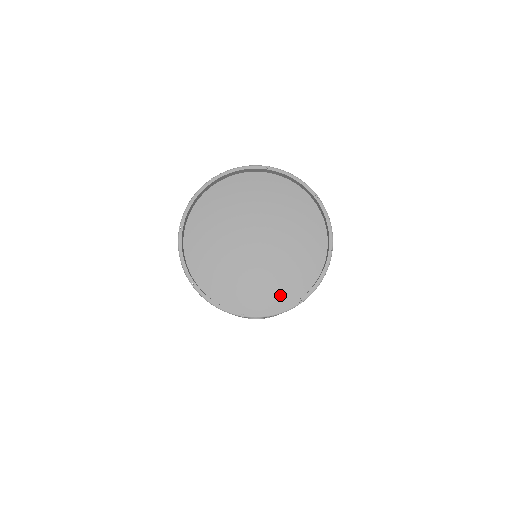
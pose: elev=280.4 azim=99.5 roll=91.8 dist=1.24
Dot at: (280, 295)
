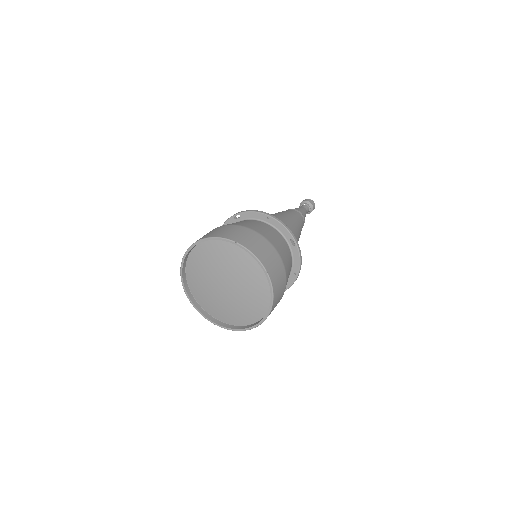
Dot at: (239, 319)
